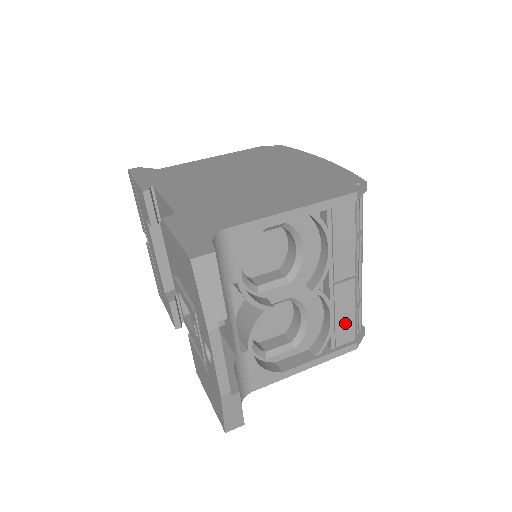
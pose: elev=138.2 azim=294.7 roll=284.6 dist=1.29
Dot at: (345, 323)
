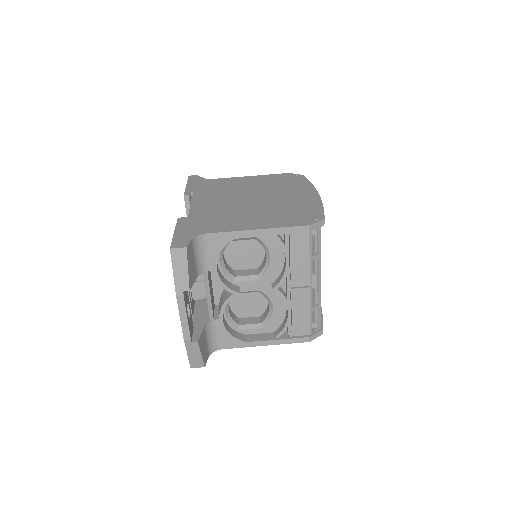
Dot at: (301, 320)
